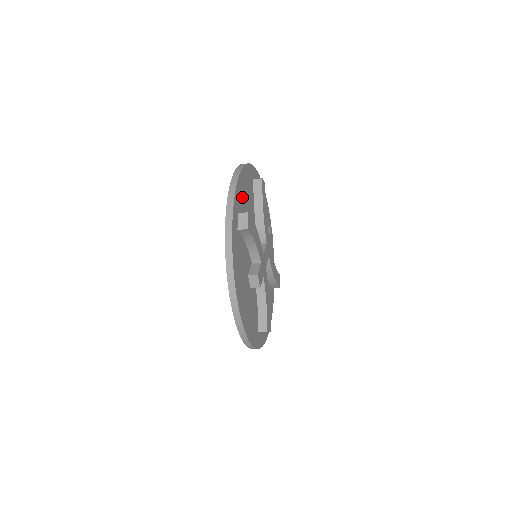
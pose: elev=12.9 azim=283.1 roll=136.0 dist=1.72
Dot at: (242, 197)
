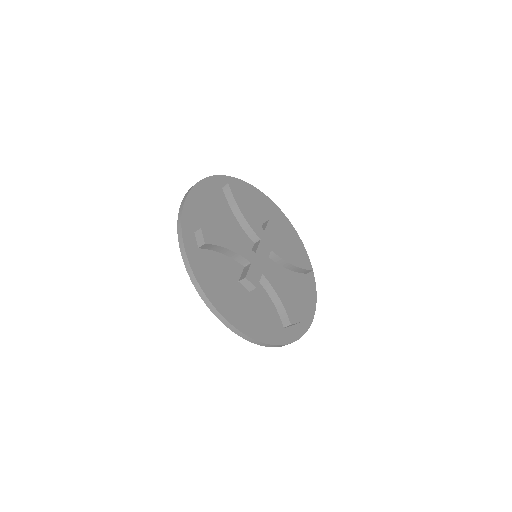
Dot at: (200, 214)
